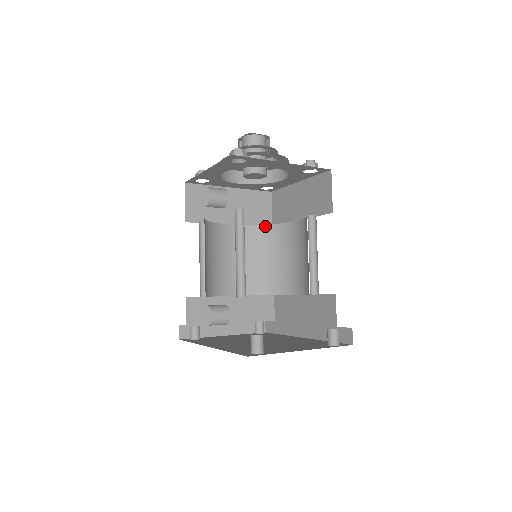
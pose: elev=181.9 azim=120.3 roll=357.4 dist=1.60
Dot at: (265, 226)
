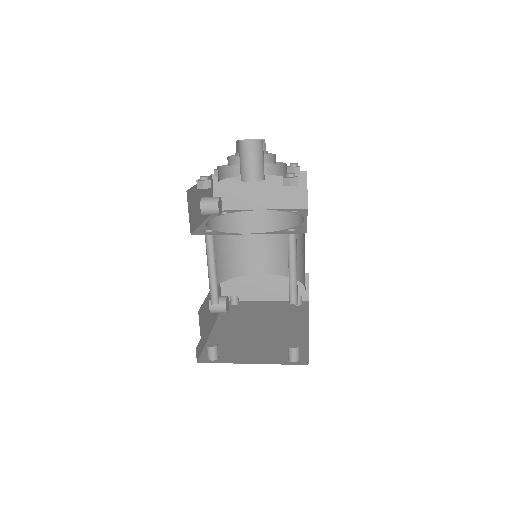
Dot at: (289, 213)
